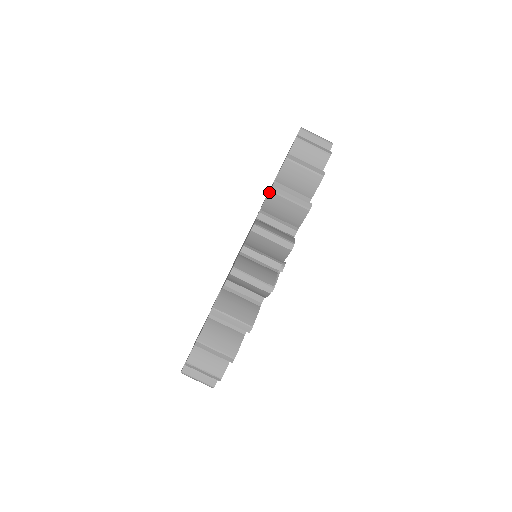
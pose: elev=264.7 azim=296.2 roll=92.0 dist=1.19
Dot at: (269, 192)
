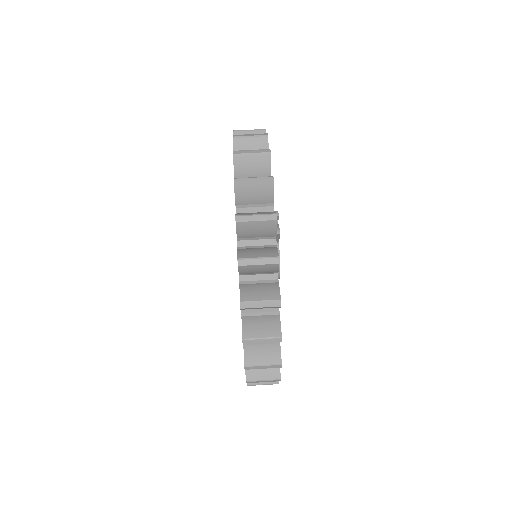
Dot at: (233, 157)
